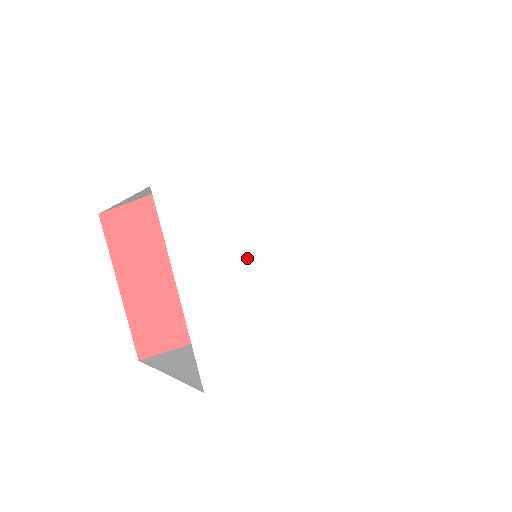
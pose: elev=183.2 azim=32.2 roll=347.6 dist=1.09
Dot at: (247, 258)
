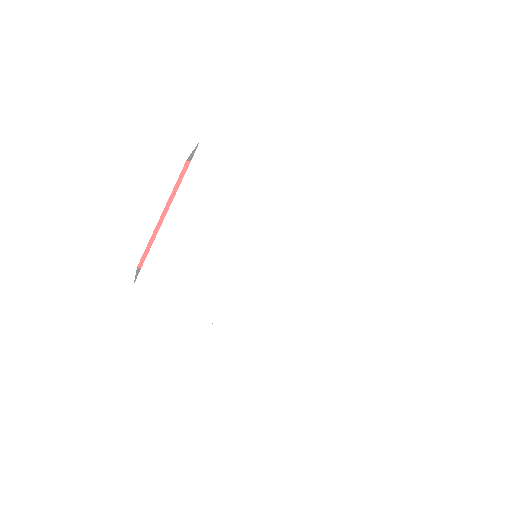
Dot at: (229, 231)
